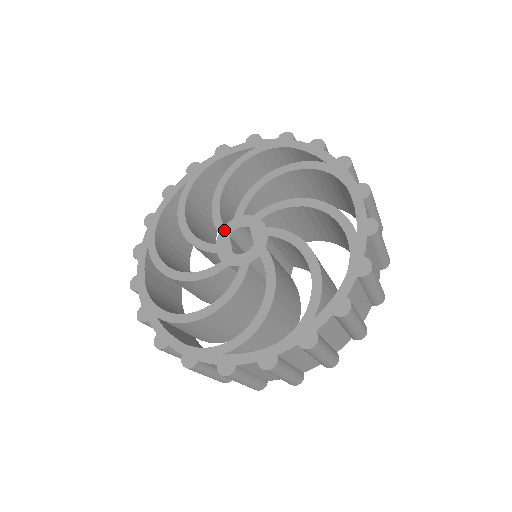
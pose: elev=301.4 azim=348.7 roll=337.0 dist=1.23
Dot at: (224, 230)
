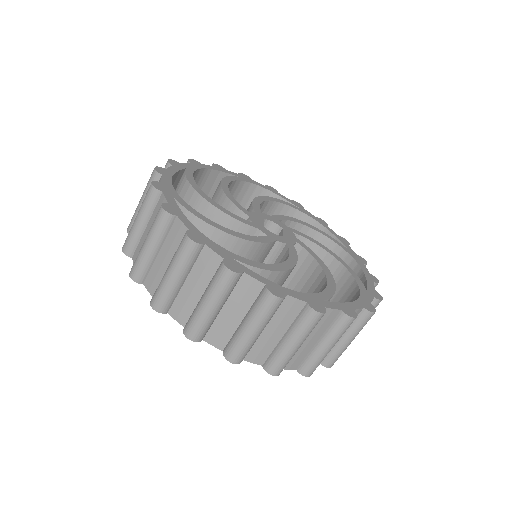
Dot at: (260, 213)
